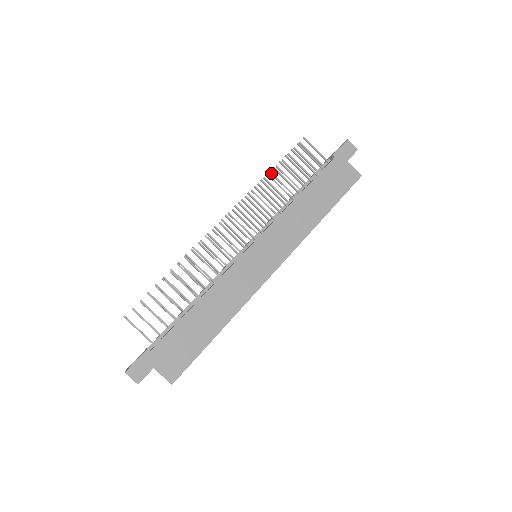
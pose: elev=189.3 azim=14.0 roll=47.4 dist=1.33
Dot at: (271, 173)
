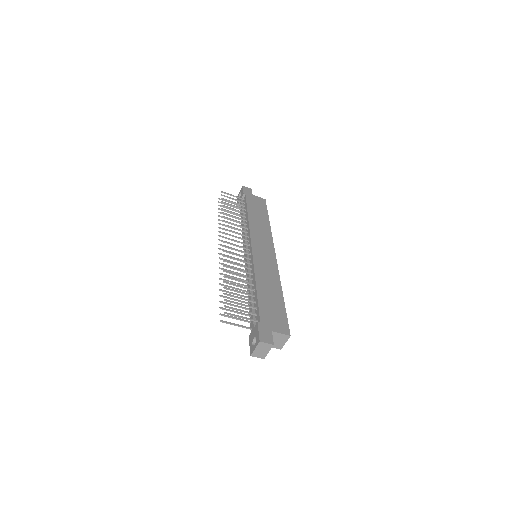
Dot at: (220, 216)
